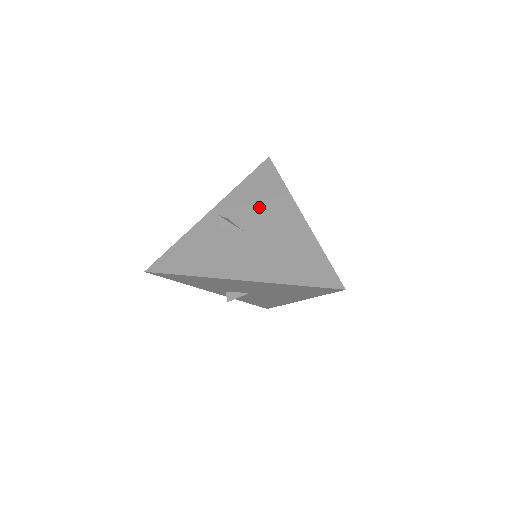
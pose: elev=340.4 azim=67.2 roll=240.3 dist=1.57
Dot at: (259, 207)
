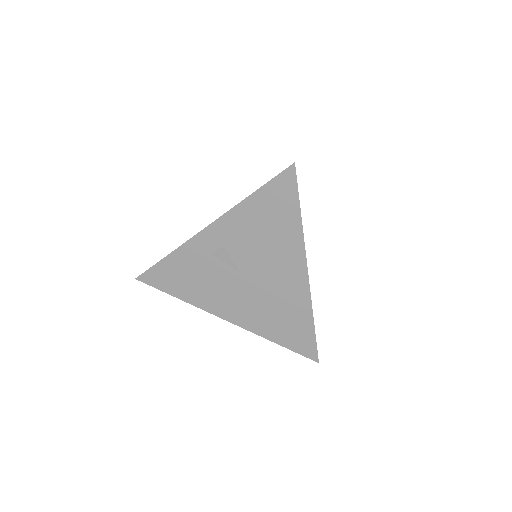
Dot at: (262, 245)
